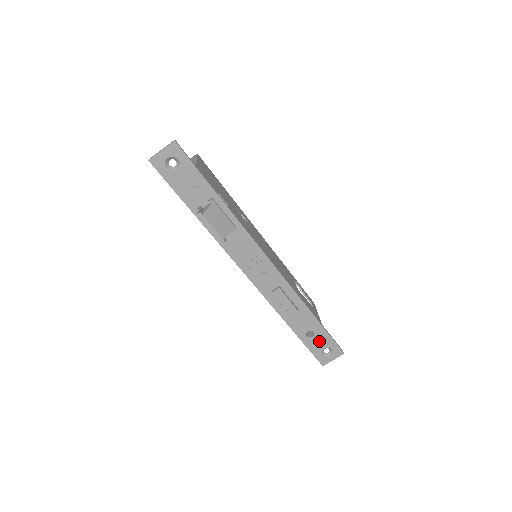
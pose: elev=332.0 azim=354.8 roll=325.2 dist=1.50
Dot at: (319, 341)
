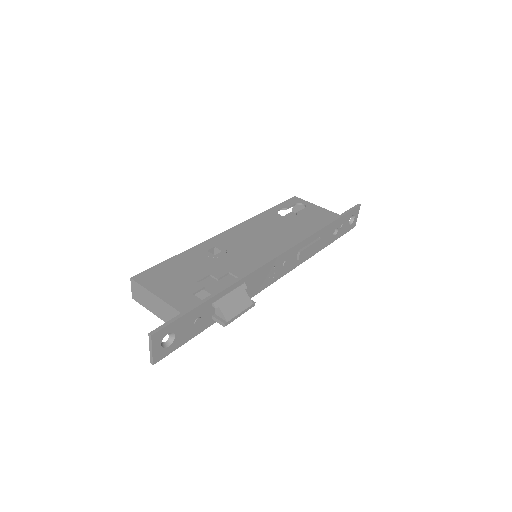
Dot at: (343, 225)
